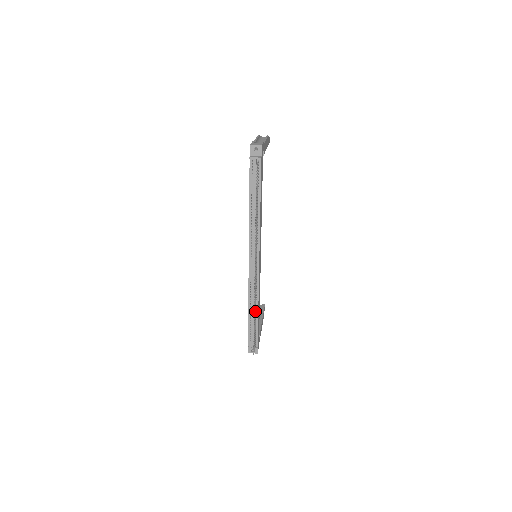
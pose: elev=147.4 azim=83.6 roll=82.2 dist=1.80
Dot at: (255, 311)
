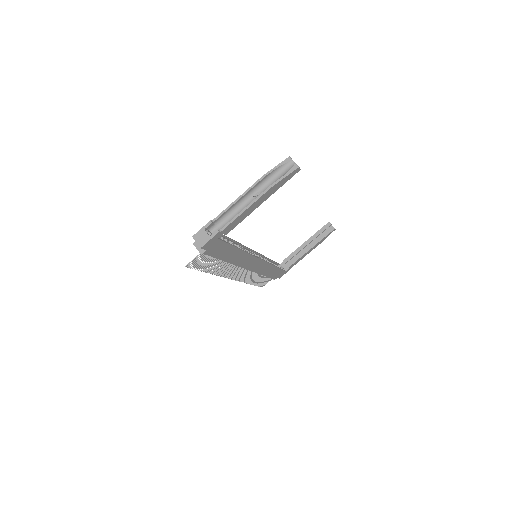
Dot at: (258, 276)
